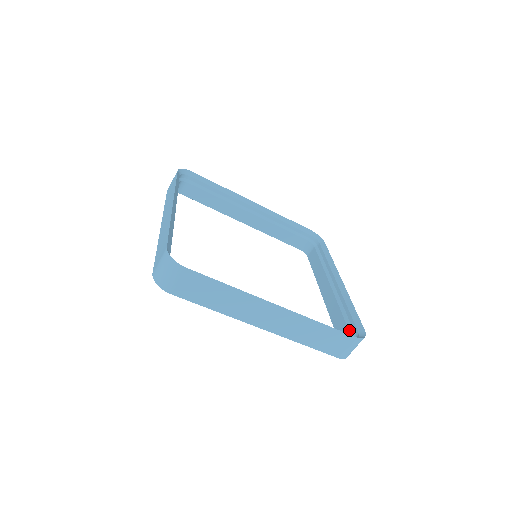
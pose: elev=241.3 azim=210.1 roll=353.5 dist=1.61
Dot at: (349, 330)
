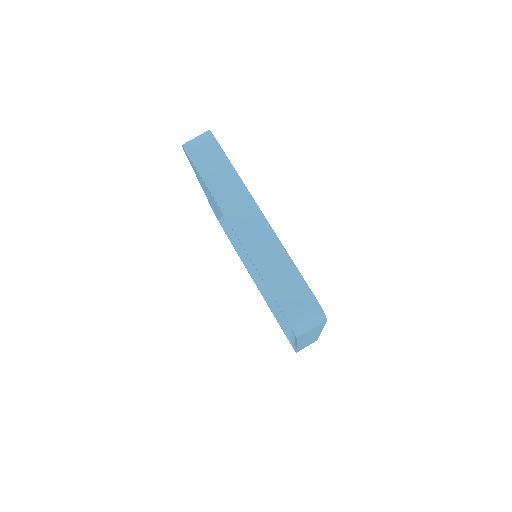
Dot at: occluded
